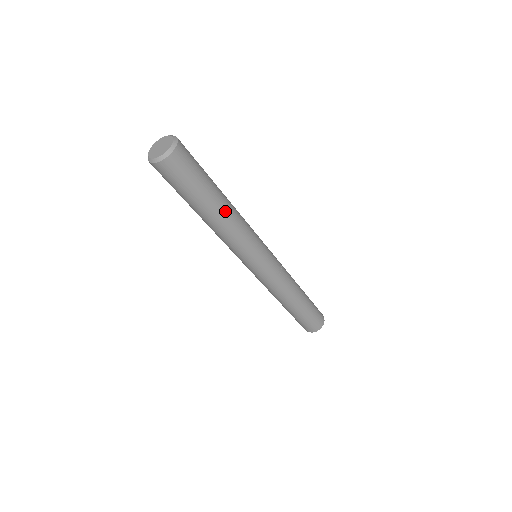
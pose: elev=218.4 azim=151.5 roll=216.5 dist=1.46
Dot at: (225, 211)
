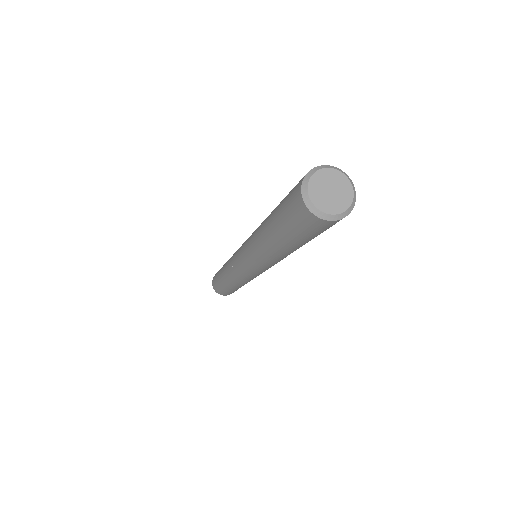
Dot at: (293, 251)
